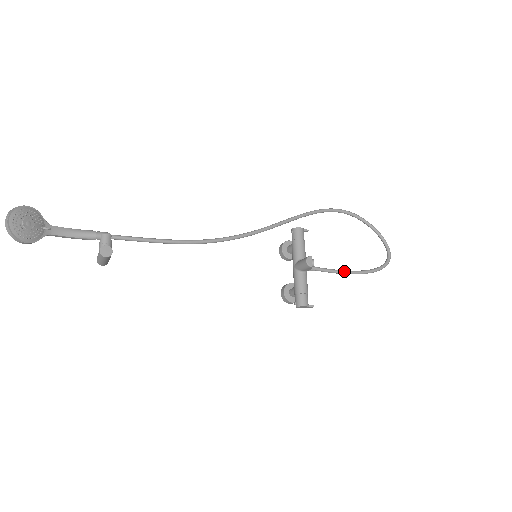
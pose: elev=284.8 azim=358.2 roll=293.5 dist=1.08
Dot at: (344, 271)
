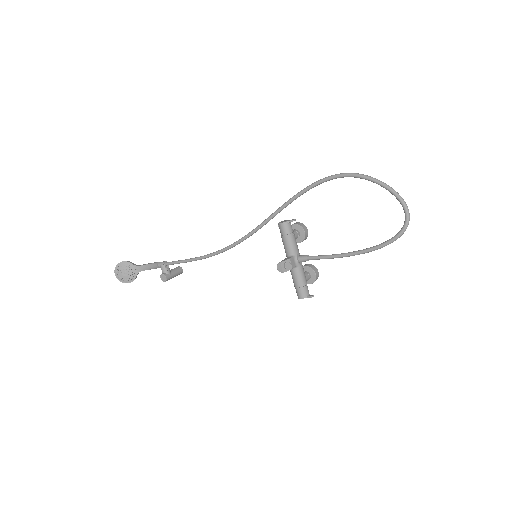
Dot at: (340, 255)
